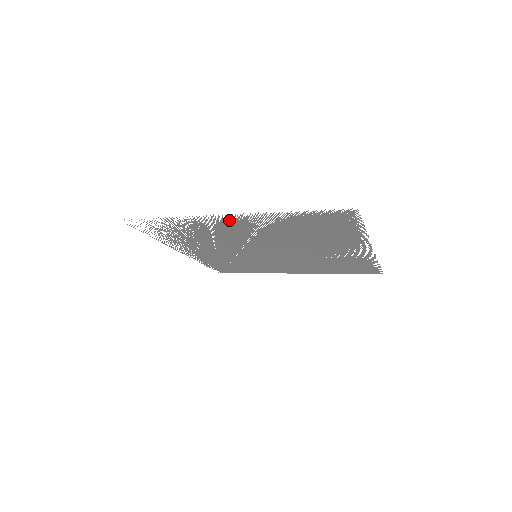
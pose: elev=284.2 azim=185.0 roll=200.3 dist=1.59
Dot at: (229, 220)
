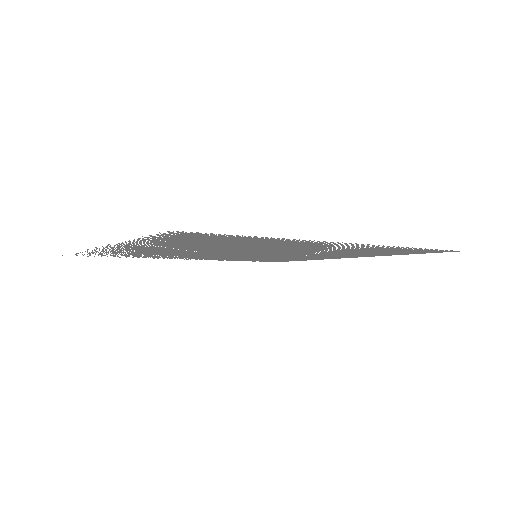
Dot at: occluded
